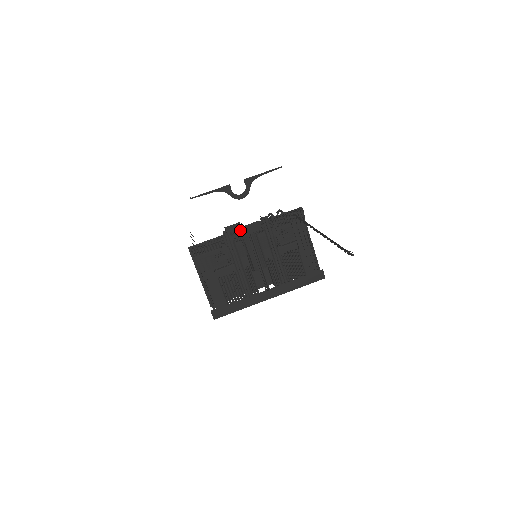
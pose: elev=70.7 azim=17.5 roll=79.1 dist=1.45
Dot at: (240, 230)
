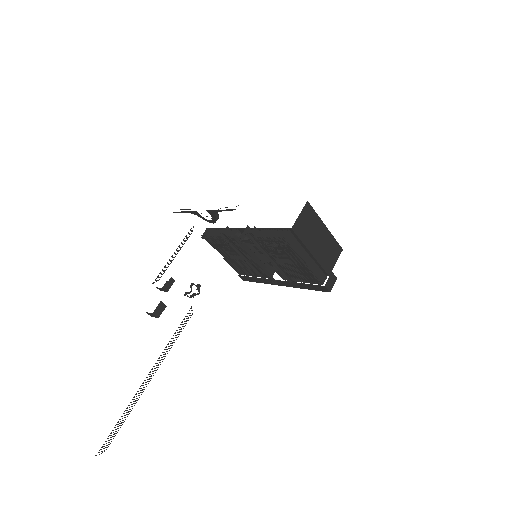
Dot at: occluded
